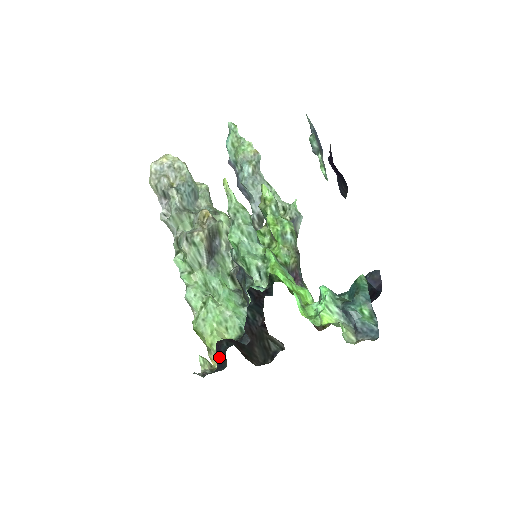
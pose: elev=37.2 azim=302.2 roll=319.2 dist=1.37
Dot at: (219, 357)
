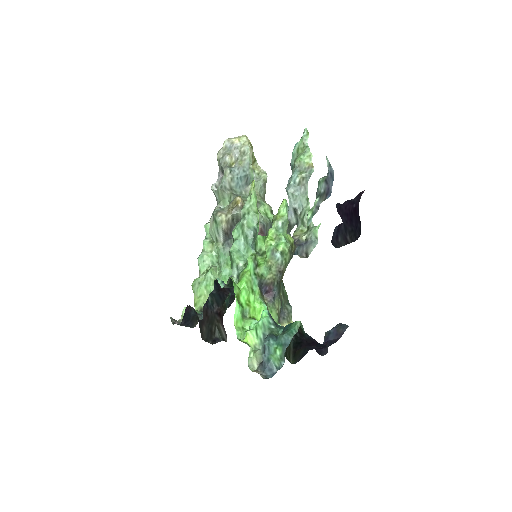
Dot at: (188, 317)
